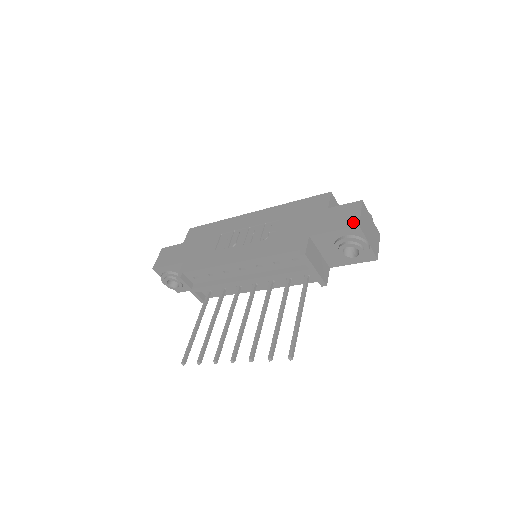
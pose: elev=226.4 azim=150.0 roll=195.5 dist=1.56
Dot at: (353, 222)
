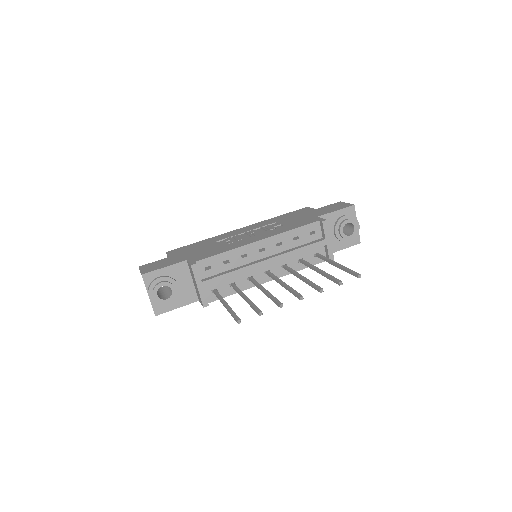
Dot at: (347, 205)
